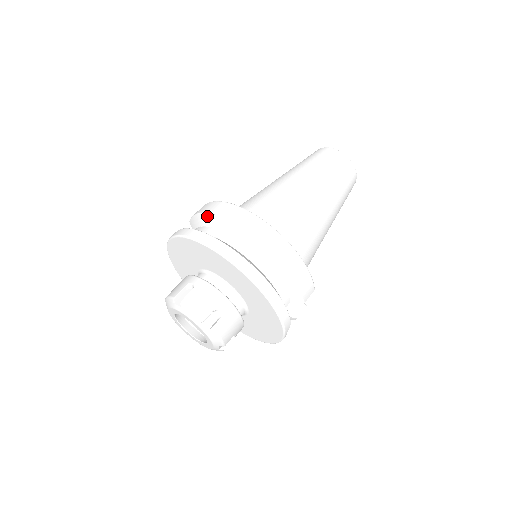
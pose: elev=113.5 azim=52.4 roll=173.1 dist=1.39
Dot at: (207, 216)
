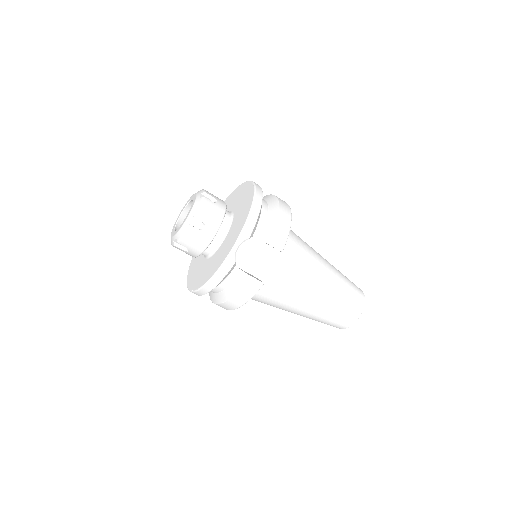
Dot at: occluded
